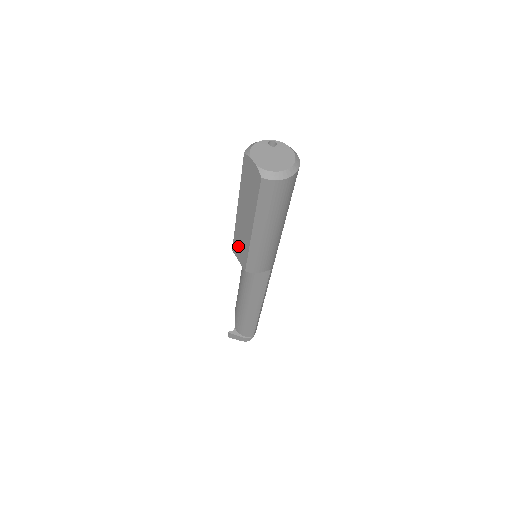
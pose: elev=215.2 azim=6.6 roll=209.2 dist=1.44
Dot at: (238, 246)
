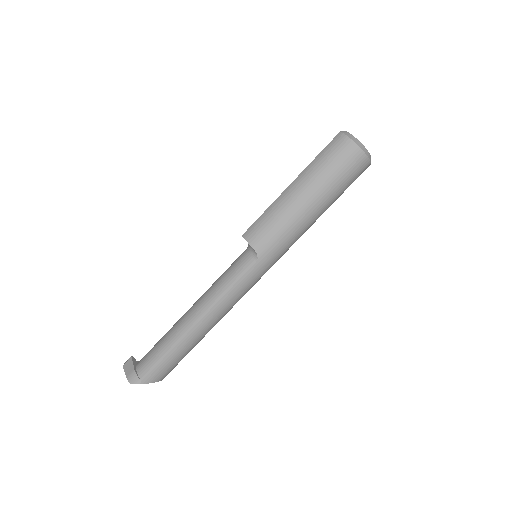
Dot at: occluded
